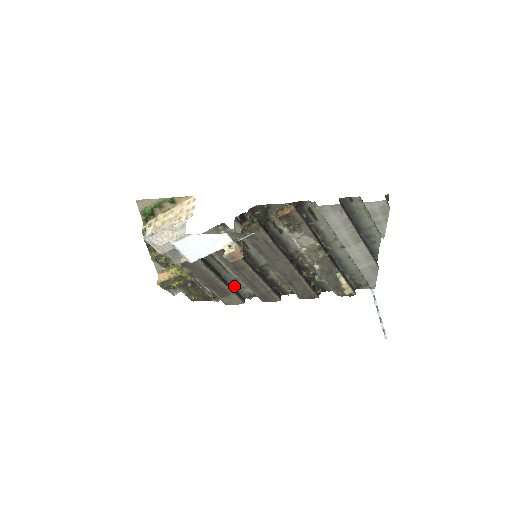
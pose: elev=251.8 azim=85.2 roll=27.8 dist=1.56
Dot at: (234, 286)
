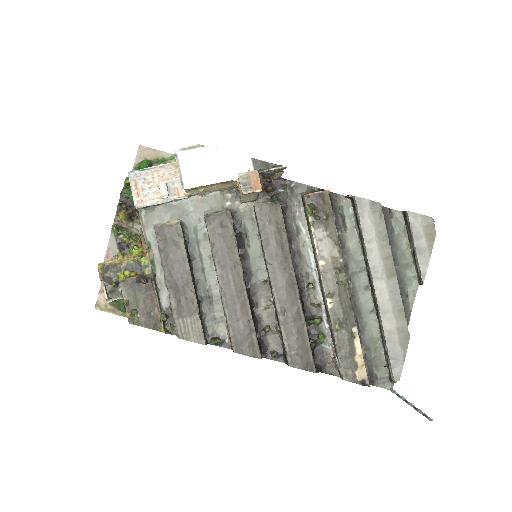
Dot at: (202, 311)
